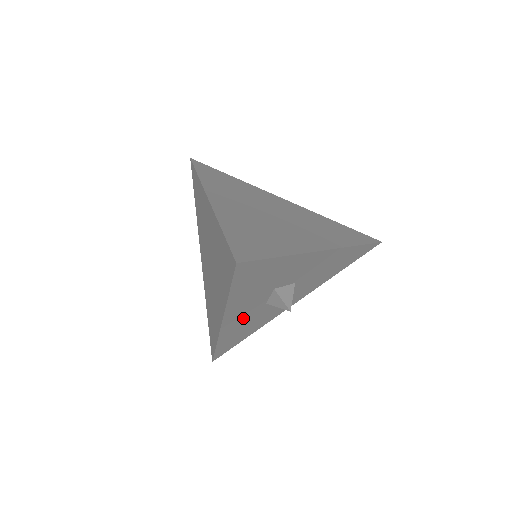
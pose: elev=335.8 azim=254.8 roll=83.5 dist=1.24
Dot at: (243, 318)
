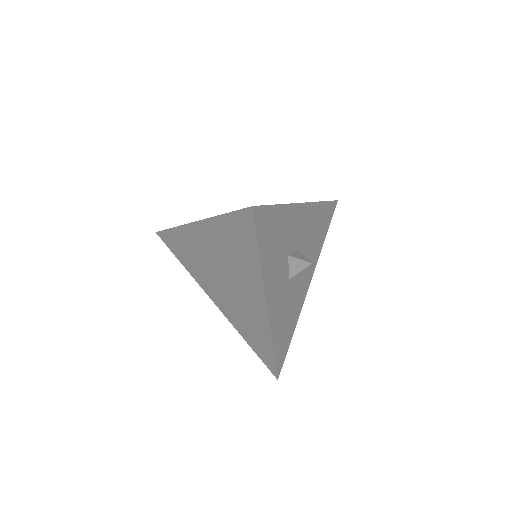
Dot at: (280, 301)
